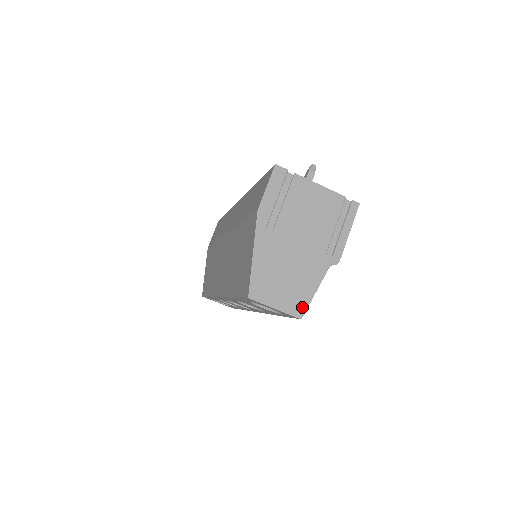
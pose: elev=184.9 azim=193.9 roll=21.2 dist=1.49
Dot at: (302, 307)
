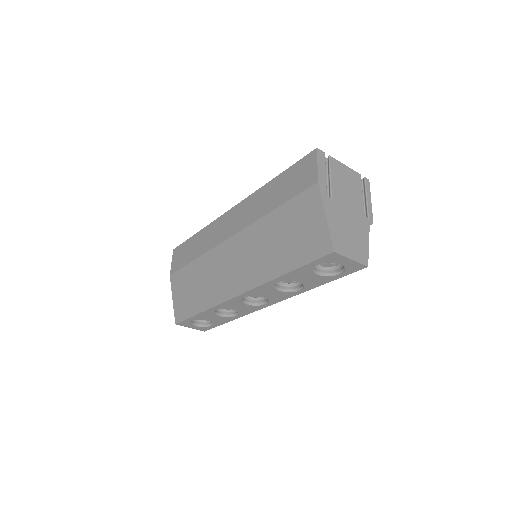
Dot at: (365, 257)
